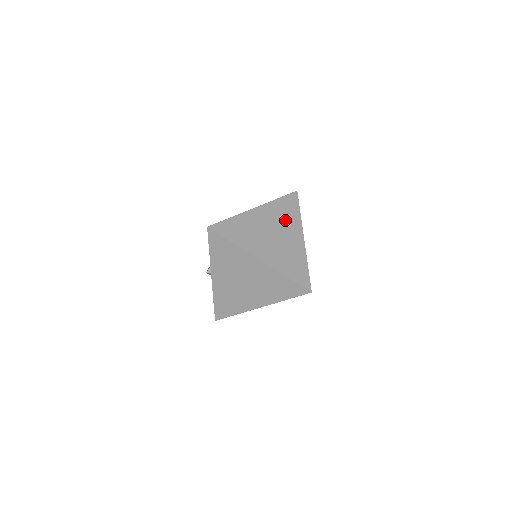
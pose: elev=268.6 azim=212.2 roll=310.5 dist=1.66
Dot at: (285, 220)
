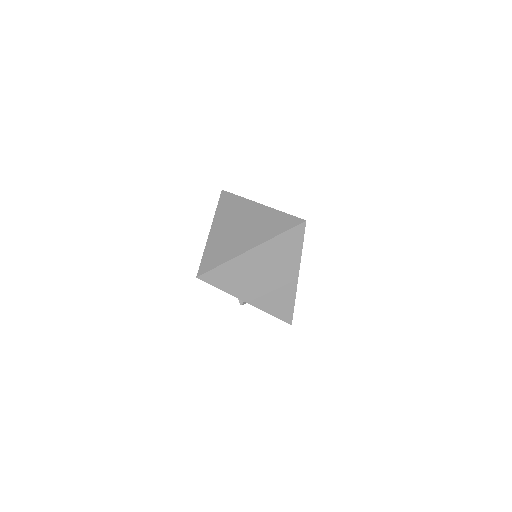
Dot at: (236, 212)
